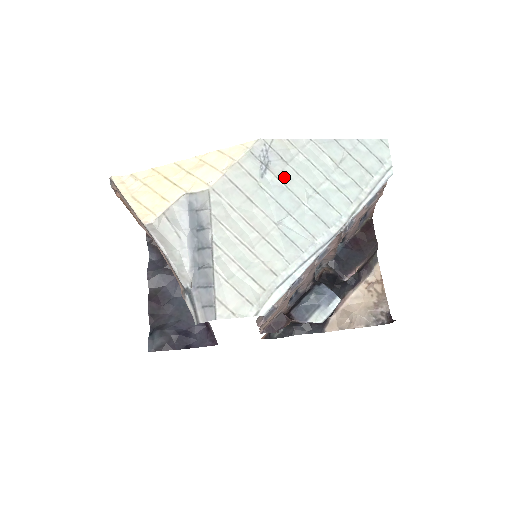
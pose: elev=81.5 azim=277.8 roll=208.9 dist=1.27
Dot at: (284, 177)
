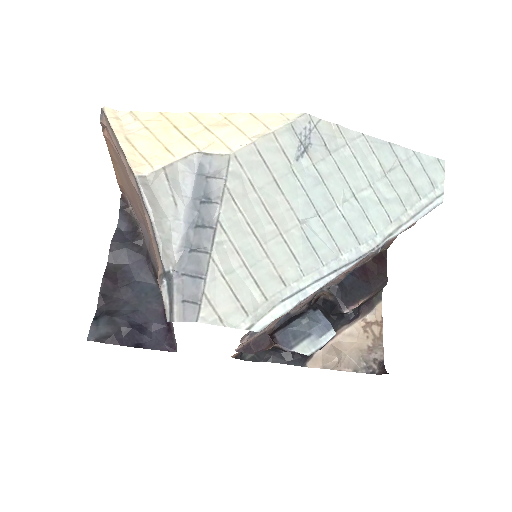
Dot at: (323, 168)
